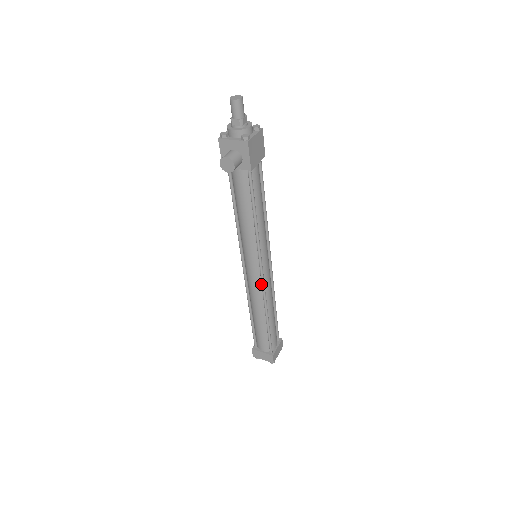
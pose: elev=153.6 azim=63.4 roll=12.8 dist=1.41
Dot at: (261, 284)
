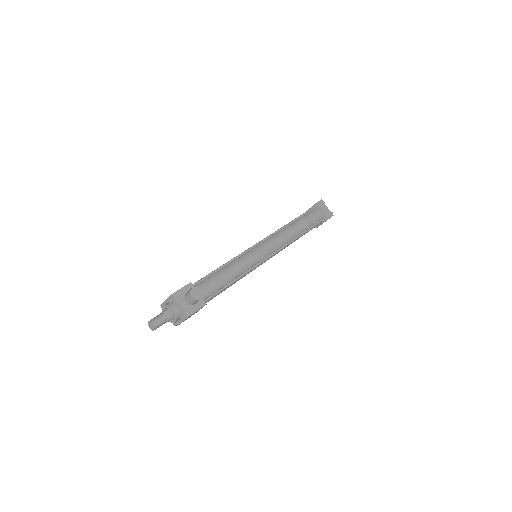
Dot at: occluded
